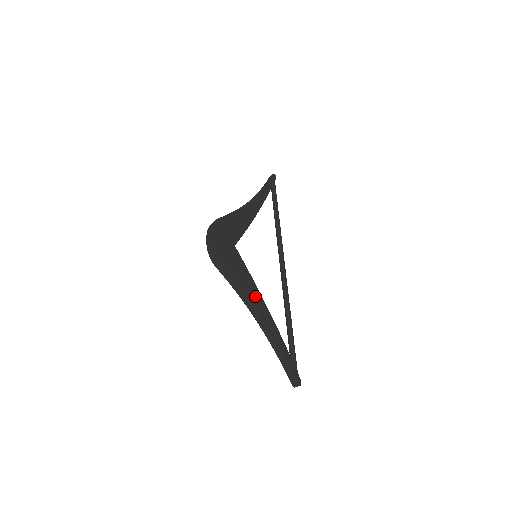
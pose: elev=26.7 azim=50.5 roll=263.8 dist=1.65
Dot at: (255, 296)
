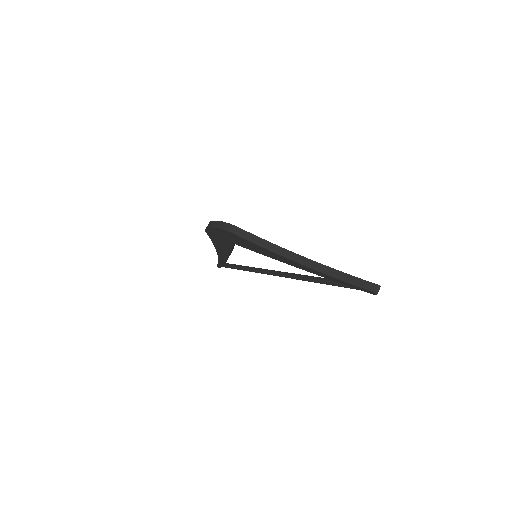
Dot at: occluded
